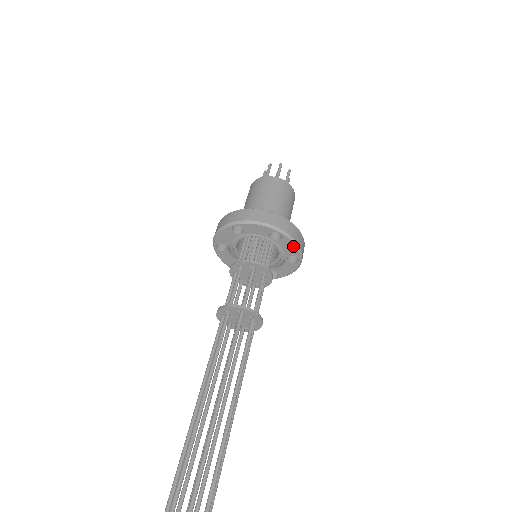
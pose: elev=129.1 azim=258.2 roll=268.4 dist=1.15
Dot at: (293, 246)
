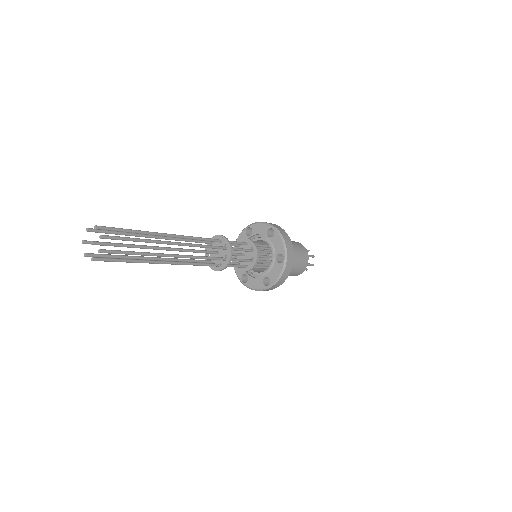
Dot at: (281, 242)
